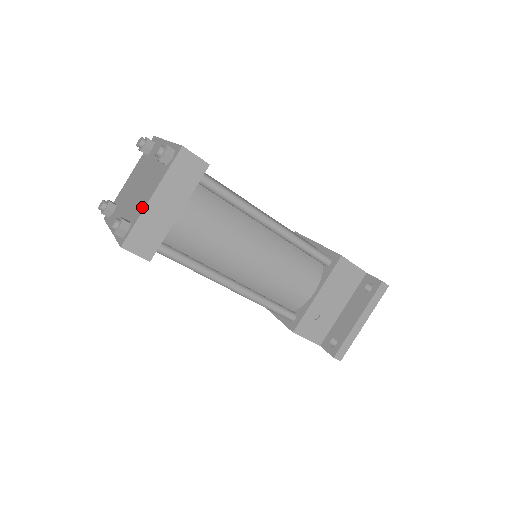
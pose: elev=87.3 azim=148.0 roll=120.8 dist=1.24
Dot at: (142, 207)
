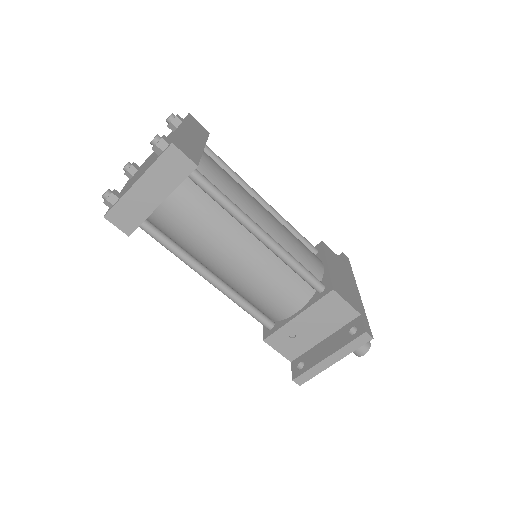
Dot at: (129, 187)
